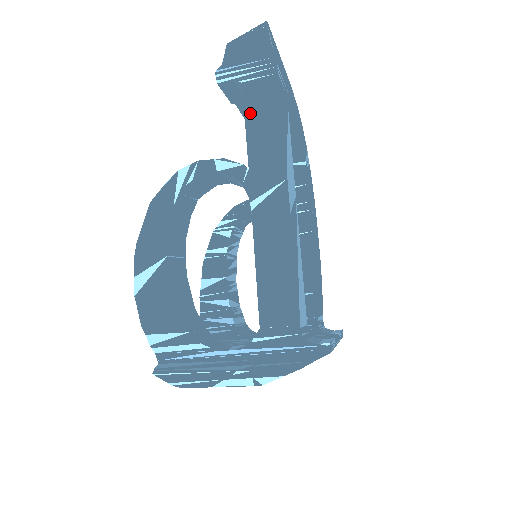
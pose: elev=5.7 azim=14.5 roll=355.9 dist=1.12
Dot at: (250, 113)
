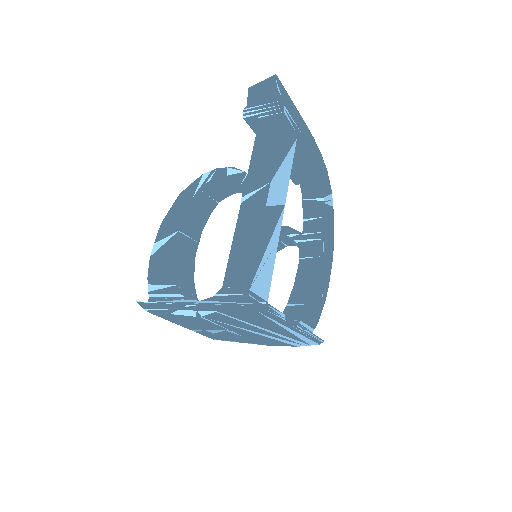
Dot at: (259, 138)
